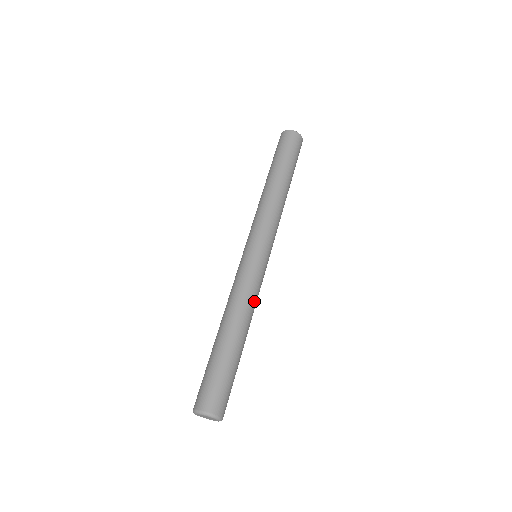
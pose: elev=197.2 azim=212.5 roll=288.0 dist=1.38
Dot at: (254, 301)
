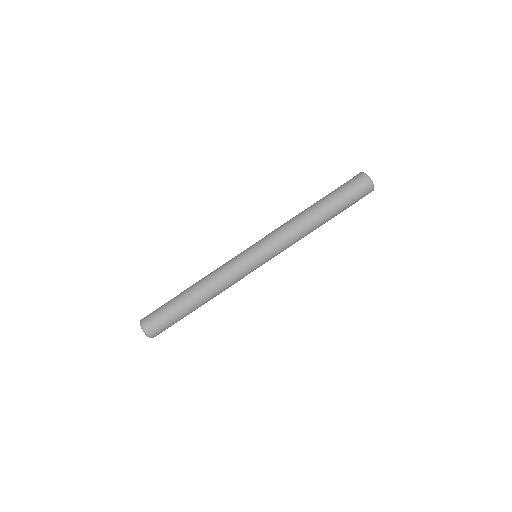
Dot at: (226, 287)
